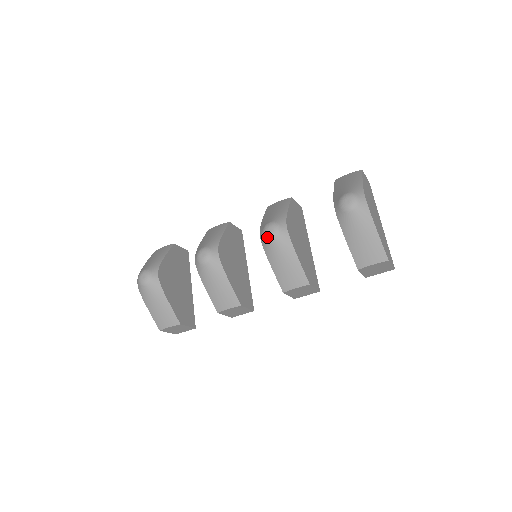
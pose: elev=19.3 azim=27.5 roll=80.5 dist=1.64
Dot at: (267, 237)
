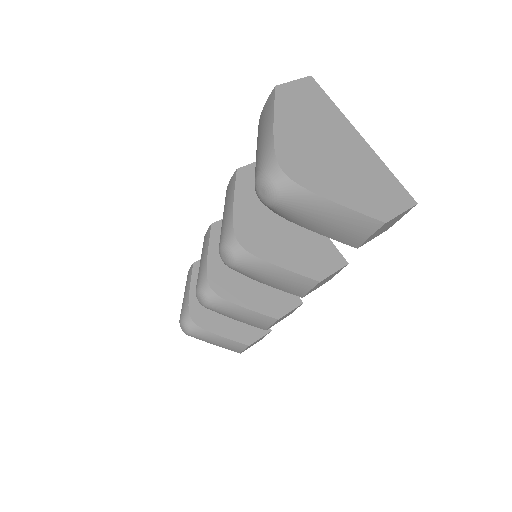
Dot at: (228, 266)
